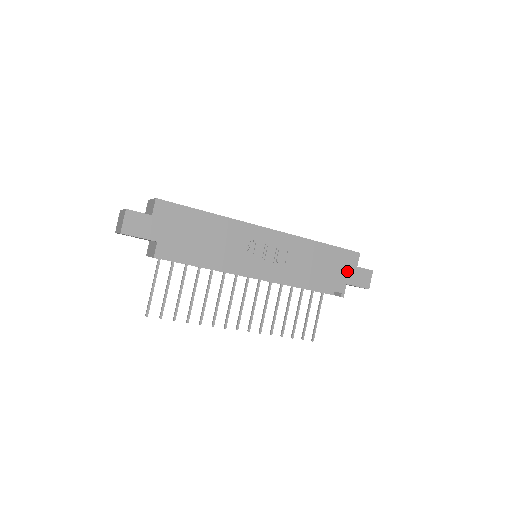
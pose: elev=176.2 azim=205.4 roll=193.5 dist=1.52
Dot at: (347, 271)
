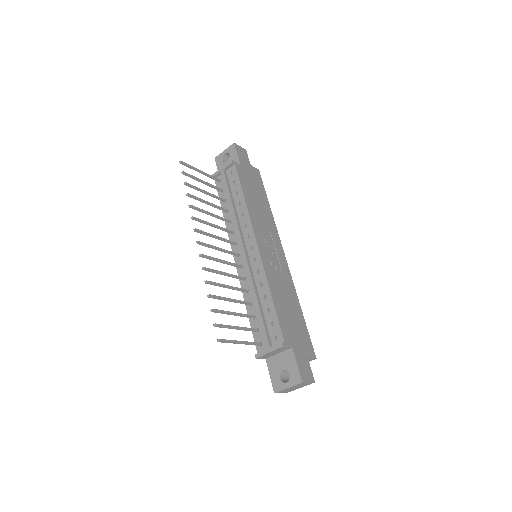
Dot at: (300, 345)
